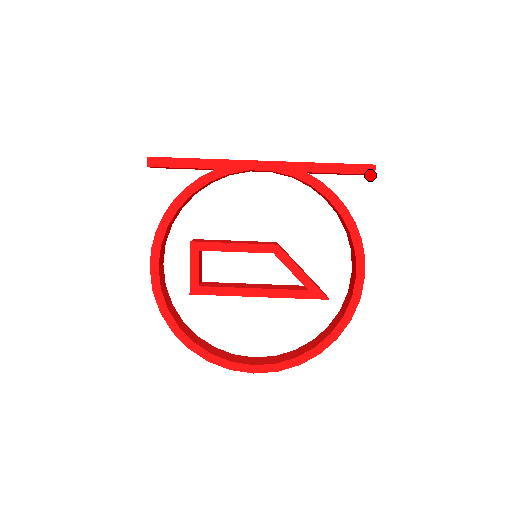
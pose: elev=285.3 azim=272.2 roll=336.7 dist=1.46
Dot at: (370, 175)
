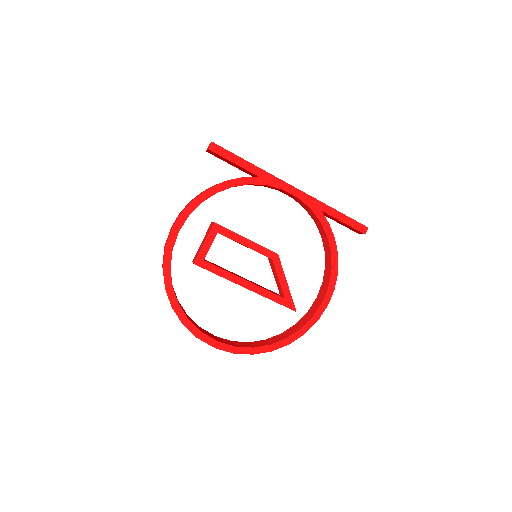
Dot at: (359, 233)
